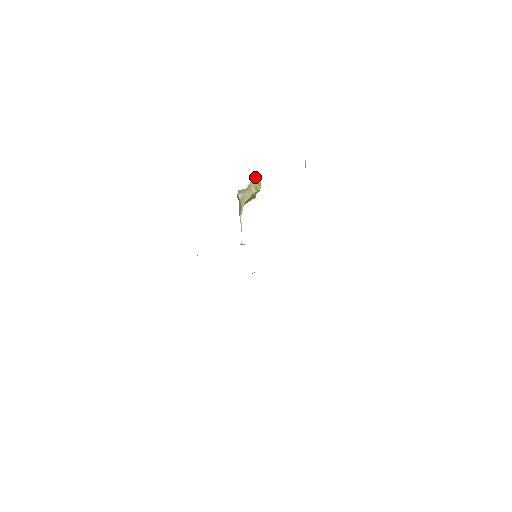
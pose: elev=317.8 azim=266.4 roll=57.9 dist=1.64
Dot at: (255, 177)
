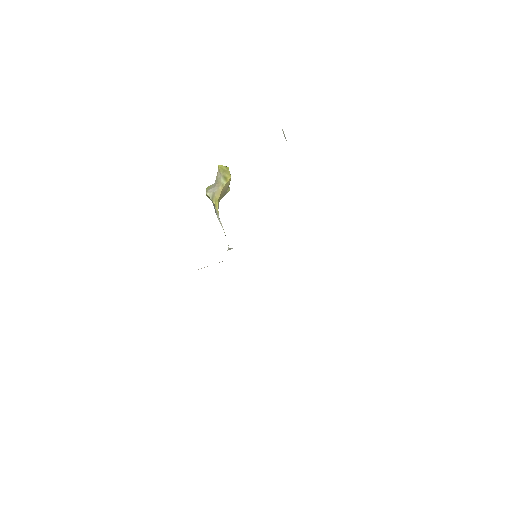
Dot at: (220, 166)
